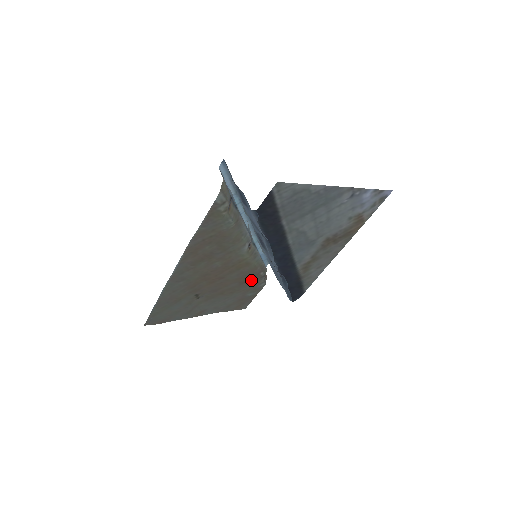
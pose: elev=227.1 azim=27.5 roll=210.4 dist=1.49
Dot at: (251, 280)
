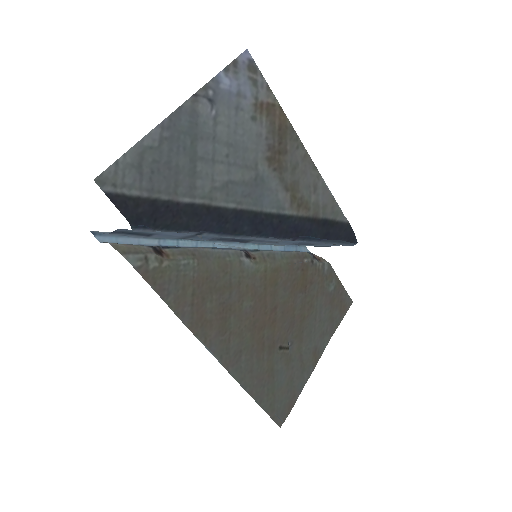
Dot at: (307, 277)
